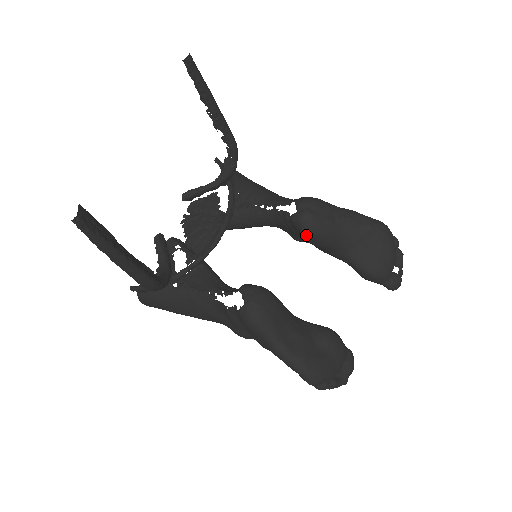
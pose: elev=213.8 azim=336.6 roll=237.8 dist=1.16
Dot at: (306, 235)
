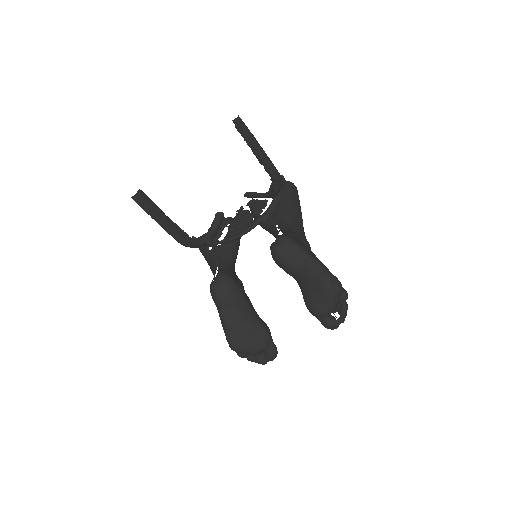
Dot at: (274, 260)
